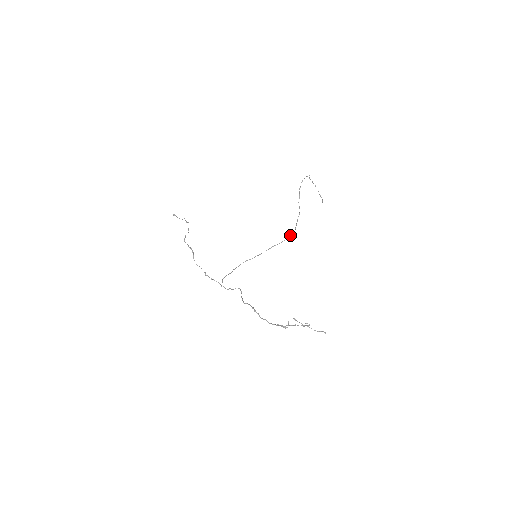
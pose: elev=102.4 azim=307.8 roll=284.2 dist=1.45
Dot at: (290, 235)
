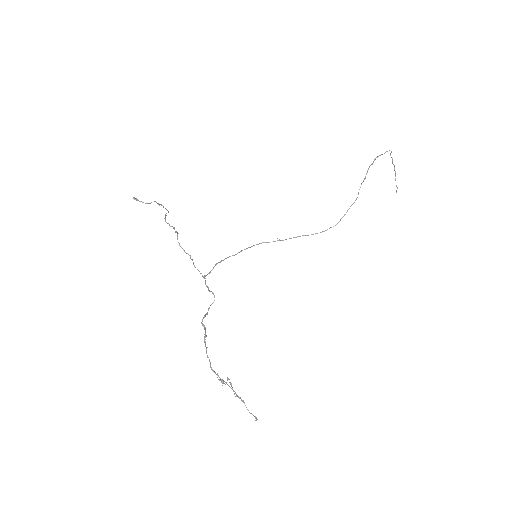
Dot at: occluded
